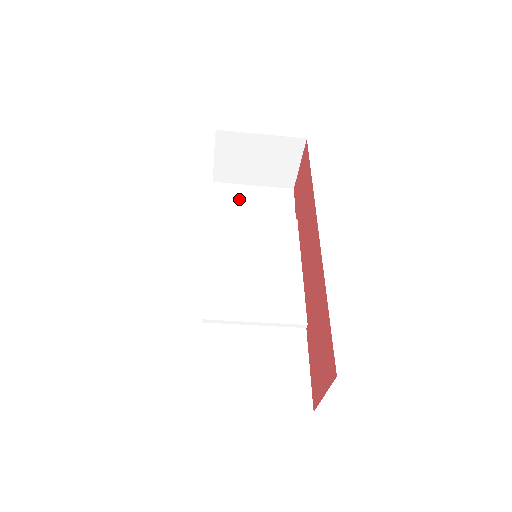
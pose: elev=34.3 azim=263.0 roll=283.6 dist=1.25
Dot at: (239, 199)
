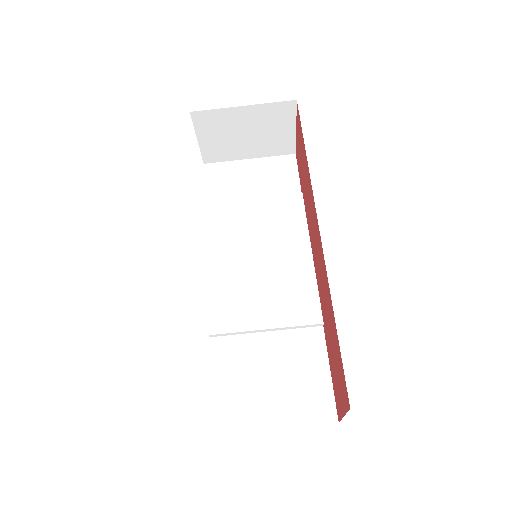
Dot at: (235, 179)
